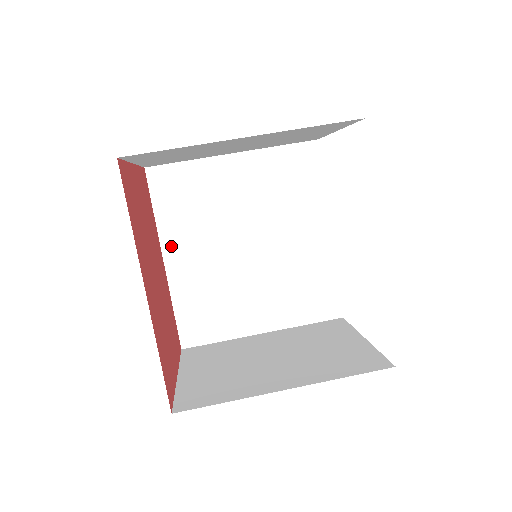
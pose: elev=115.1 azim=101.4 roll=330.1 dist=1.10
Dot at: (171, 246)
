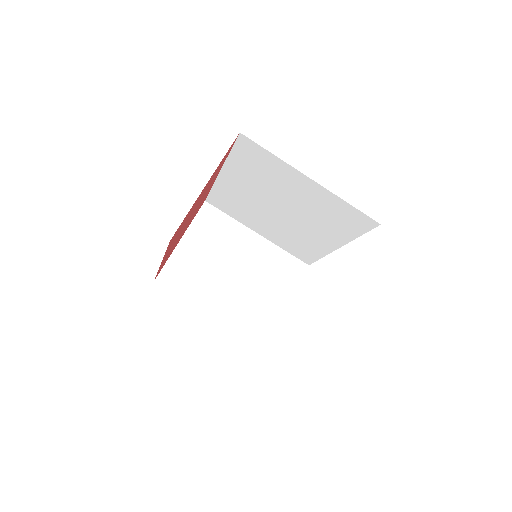
Dot at: (230, 172)
